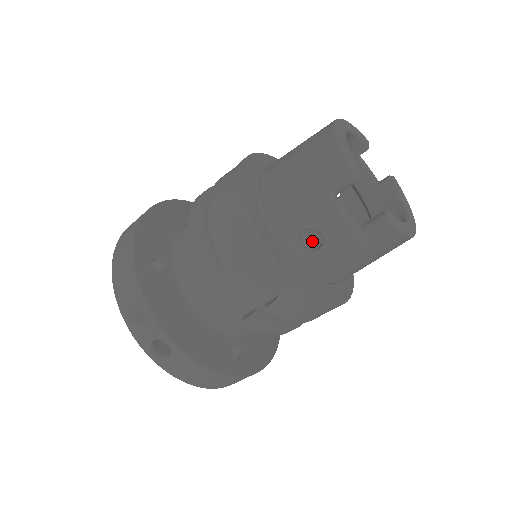
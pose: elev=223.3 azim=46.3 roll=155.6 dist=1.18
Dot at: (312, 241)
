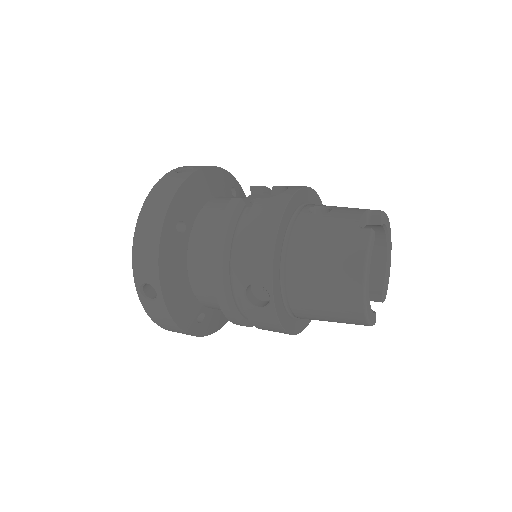
Dot at: occluded
